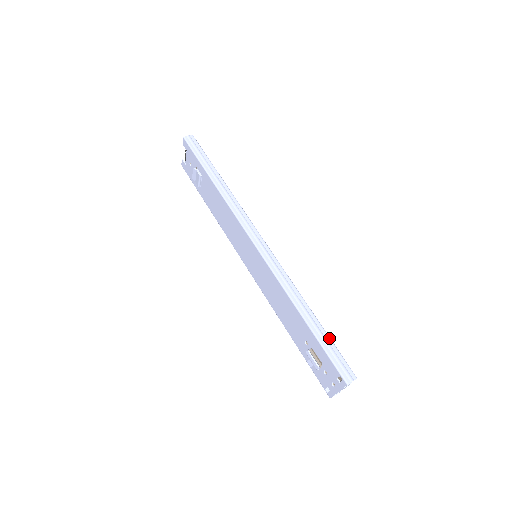
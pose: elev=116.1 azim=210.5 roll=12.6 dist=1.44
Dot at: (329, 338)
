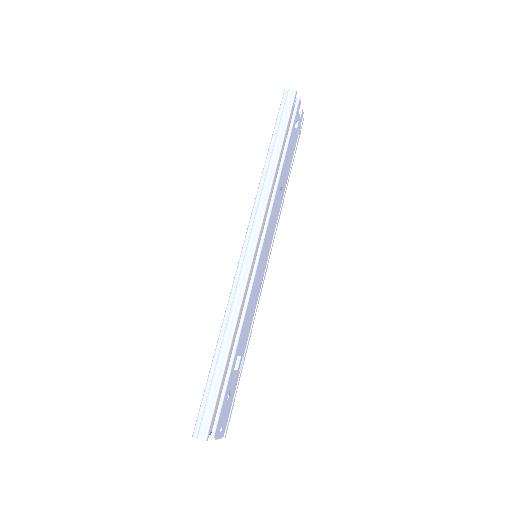
Dot at: (219, 384)
